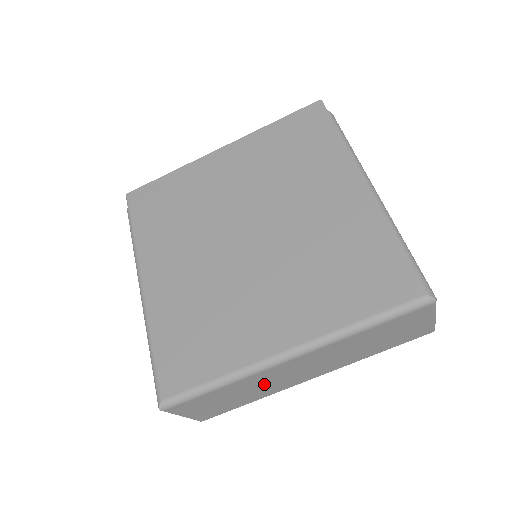
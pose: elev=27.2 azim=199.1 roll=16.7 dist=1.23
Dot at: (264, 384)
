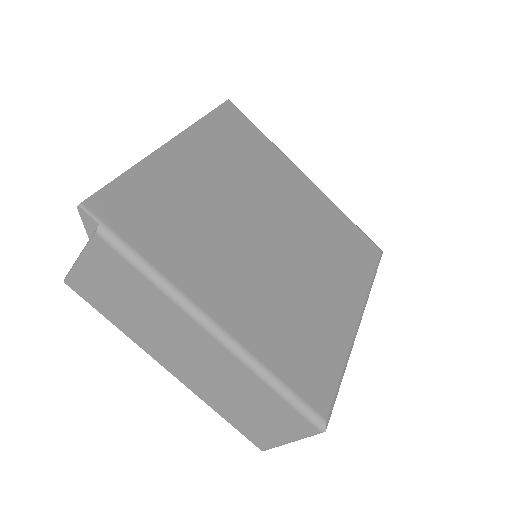
Dot at: occluded
